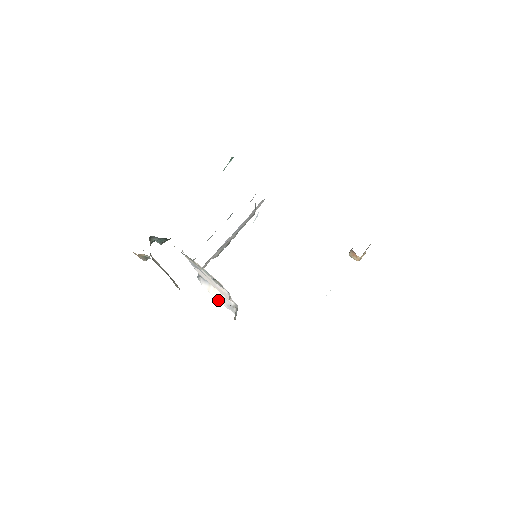
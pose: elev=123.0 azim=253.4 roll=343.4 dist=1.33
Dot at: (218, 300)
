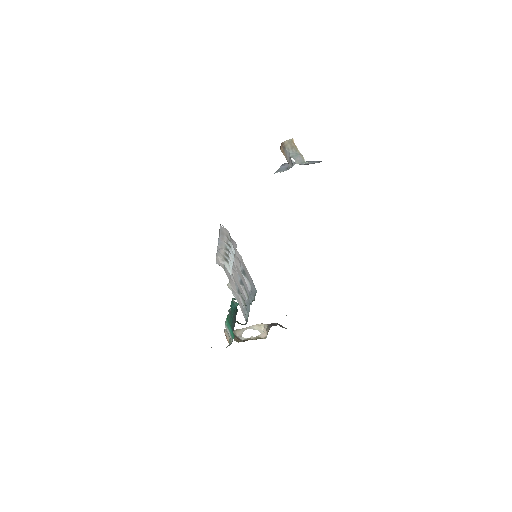
Dot at: occluded
